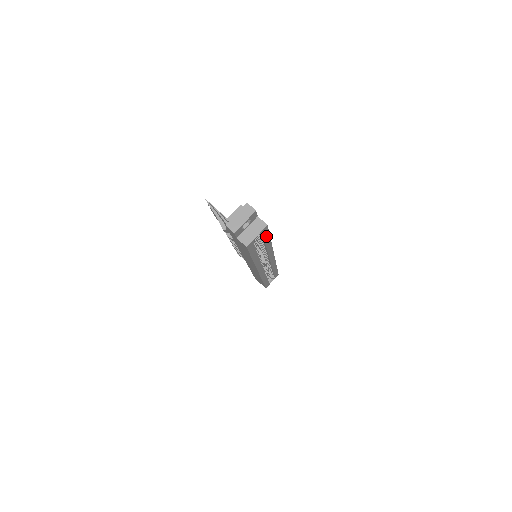
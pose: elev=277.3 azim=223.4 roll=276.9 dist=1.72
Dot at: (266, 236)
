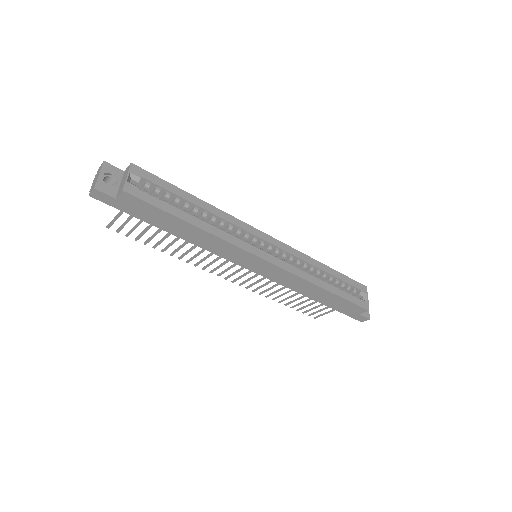
Dot at: (164, 185)
